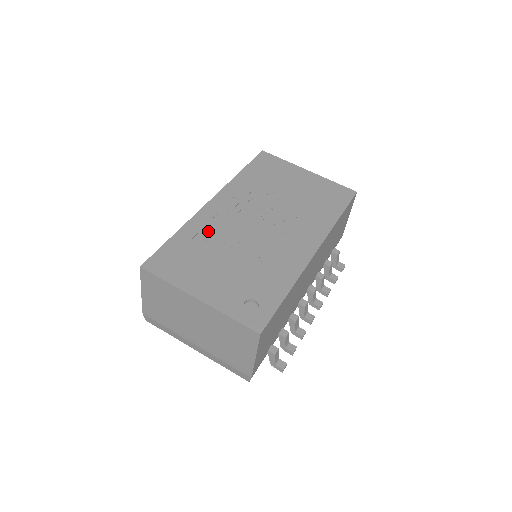
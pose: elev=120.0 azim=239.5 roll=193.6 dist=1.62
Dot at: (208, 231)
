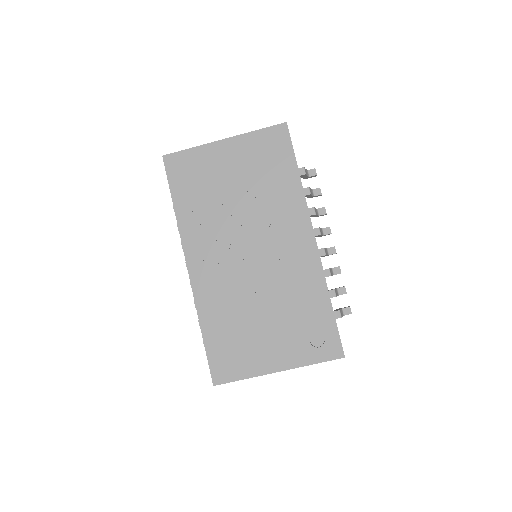
Dot at: (220, 304)
